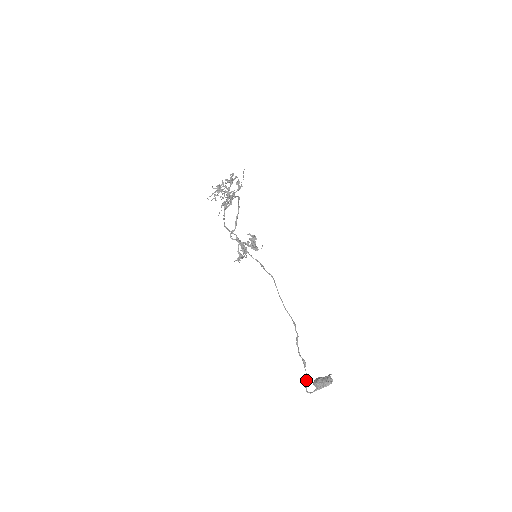
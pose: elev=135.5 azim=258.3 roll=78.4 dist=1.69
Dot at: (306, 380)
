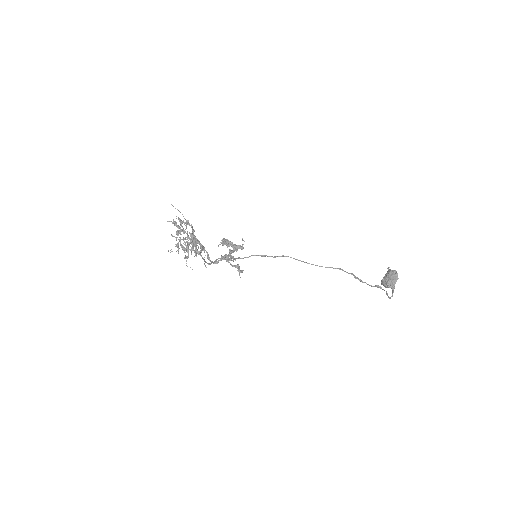
Dot at: occluded
